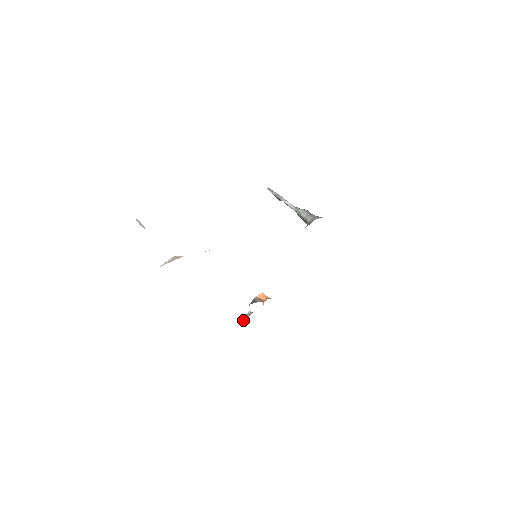
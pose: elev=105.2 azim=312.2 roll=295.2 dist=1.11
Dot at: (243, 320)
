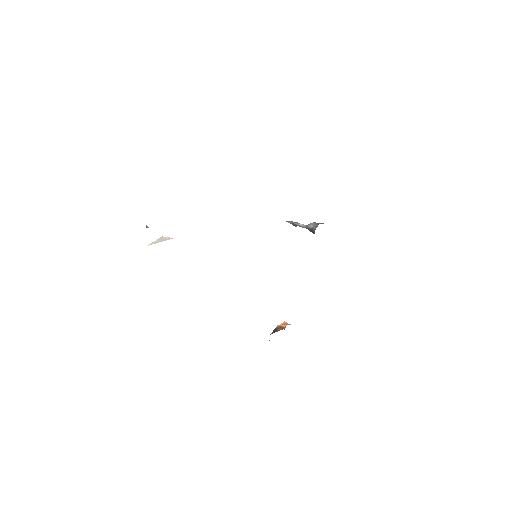
Dot at: occluded
